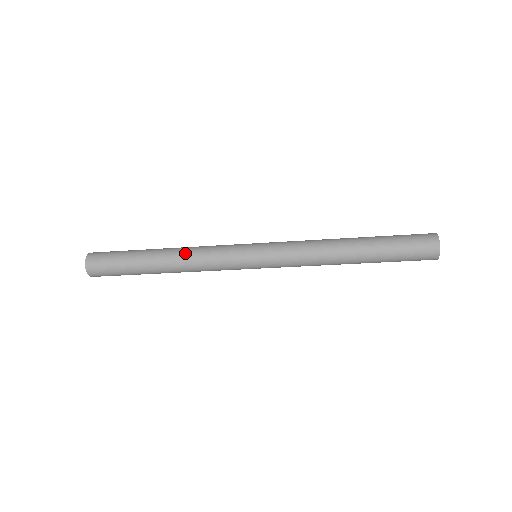
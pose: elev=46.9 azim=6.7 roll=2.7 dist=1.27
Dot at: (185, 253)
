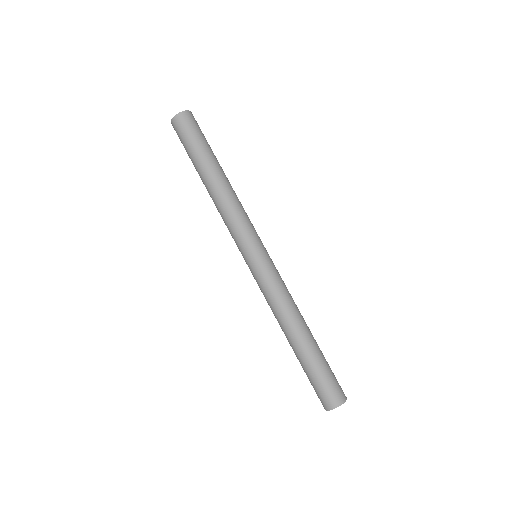
Dot at: (220, 200)
